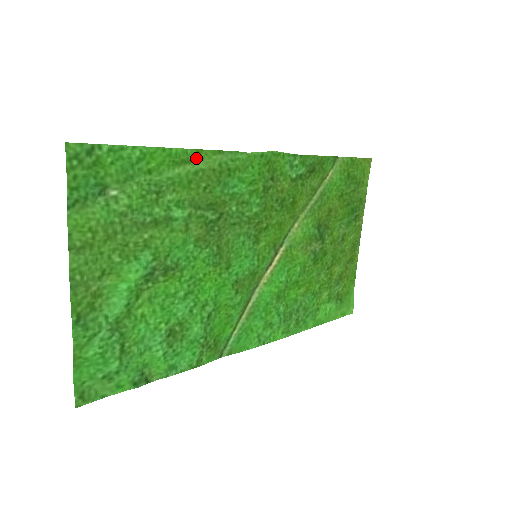
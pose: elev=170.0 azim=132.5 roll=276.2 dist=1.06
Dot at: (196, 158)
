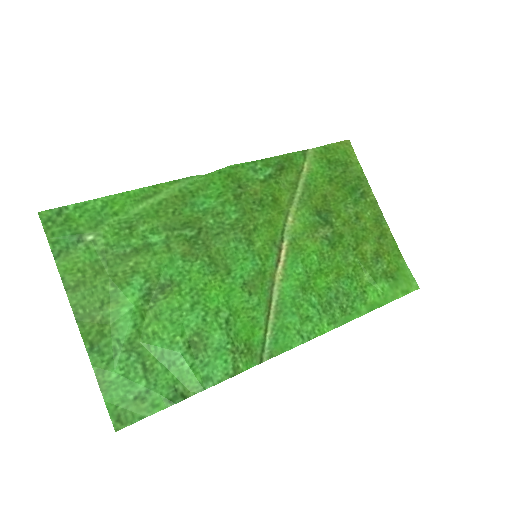
Dot at: (155, 192)
